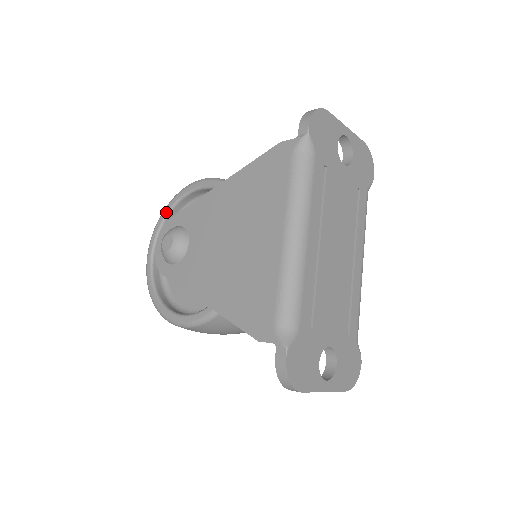
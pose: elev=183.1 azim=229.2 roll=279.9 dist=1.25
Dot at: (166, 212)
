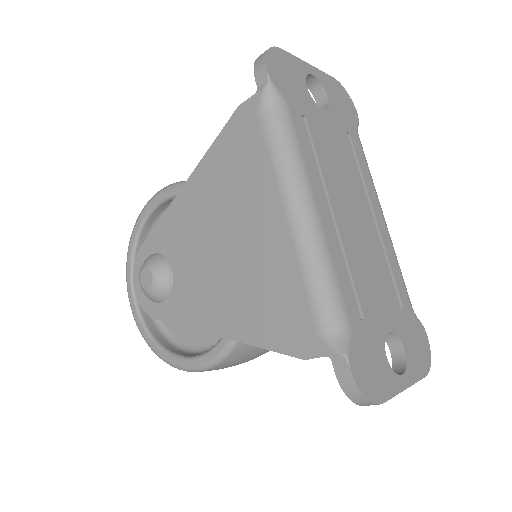
Dot at: (132, 244)
